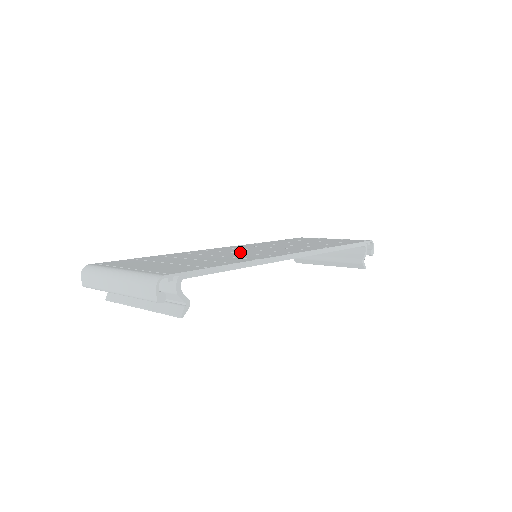
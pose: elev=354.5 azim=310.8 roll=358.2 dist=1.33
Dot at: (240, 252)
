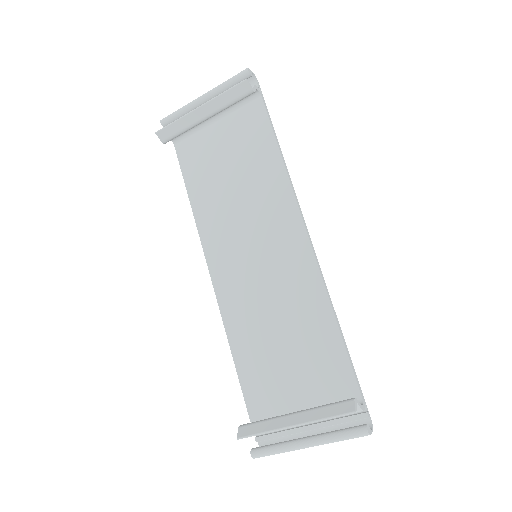
Dot at: (252, 231)
